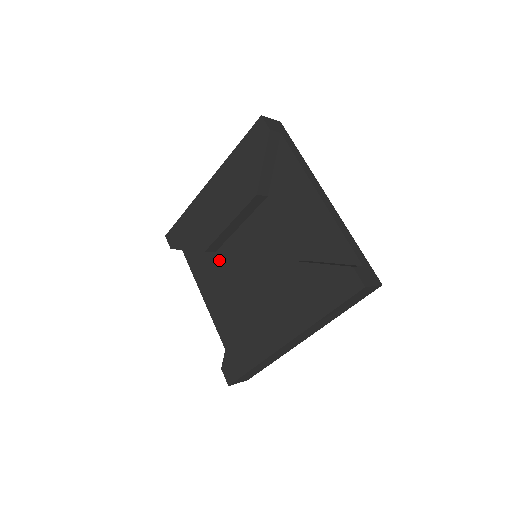
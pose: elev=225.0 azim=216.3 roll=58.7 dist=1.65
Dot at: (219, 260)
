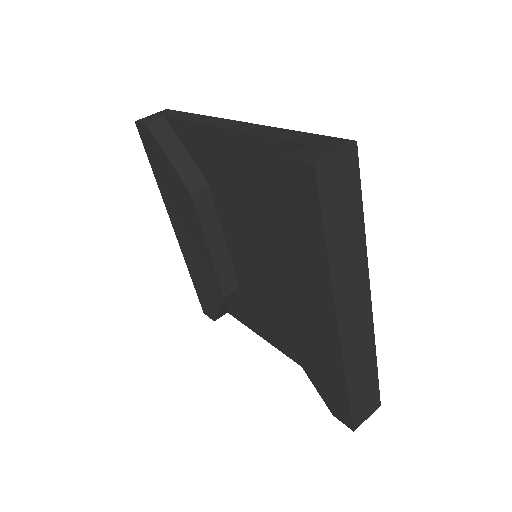
Dot at: (246, 293)
